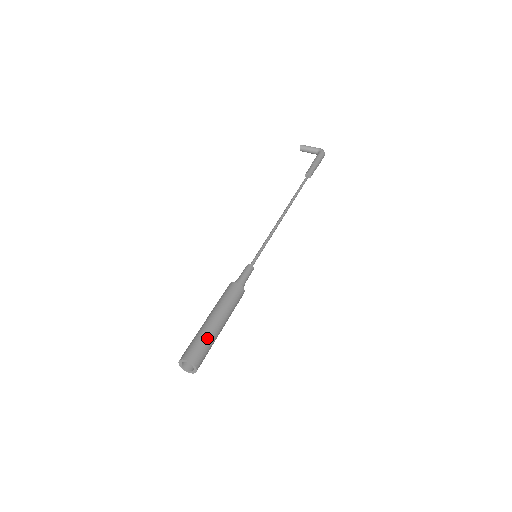
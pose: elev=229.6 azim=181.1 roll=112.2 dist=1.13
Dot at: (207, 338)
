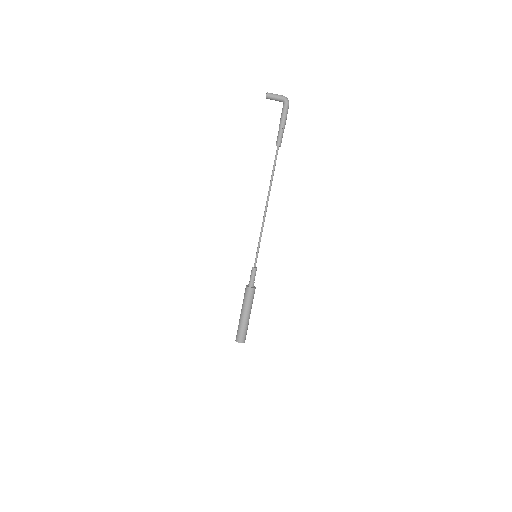
Dot at: (246, 328)
